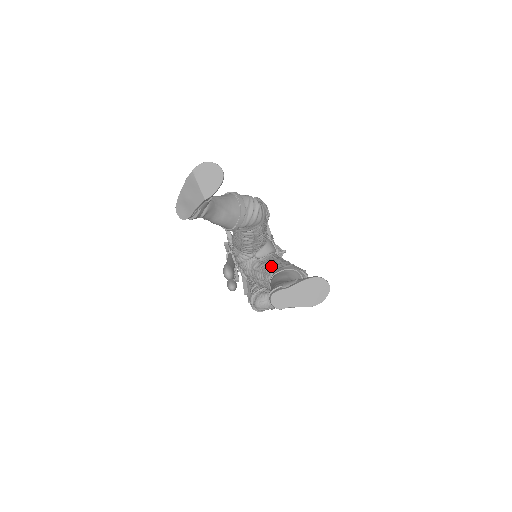
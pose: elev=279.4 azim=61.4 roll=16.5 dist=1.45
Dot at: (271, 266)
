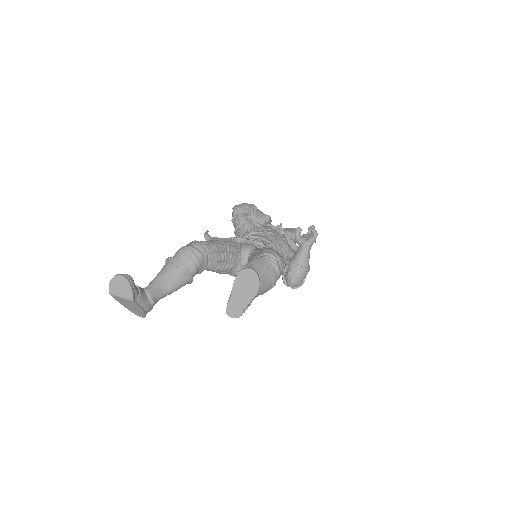
Dot at: occluded
